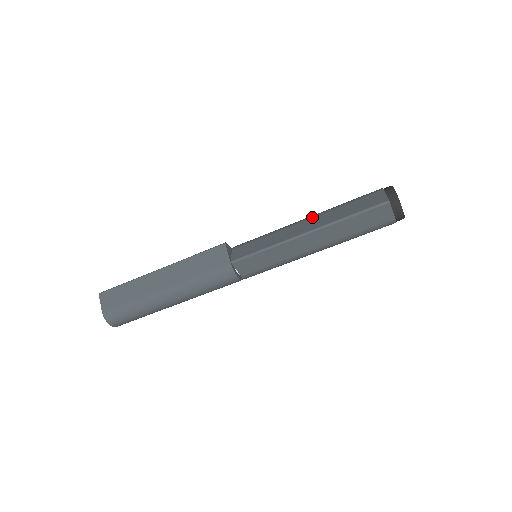
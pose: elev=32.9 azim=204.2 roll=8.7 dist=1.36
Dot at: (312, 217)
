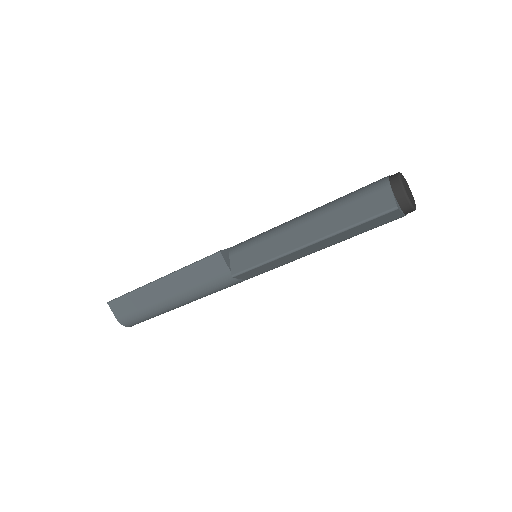
Dot at: (310, 219)
